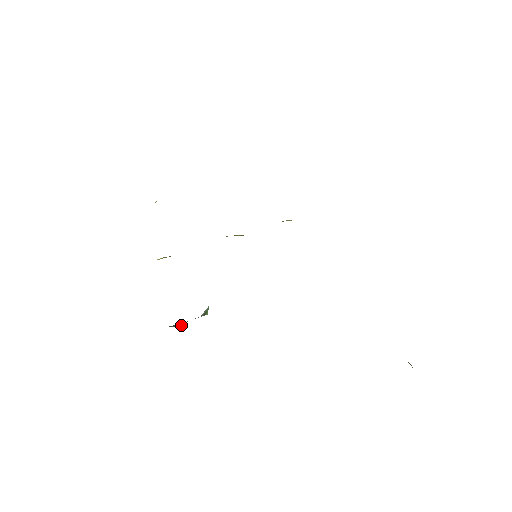
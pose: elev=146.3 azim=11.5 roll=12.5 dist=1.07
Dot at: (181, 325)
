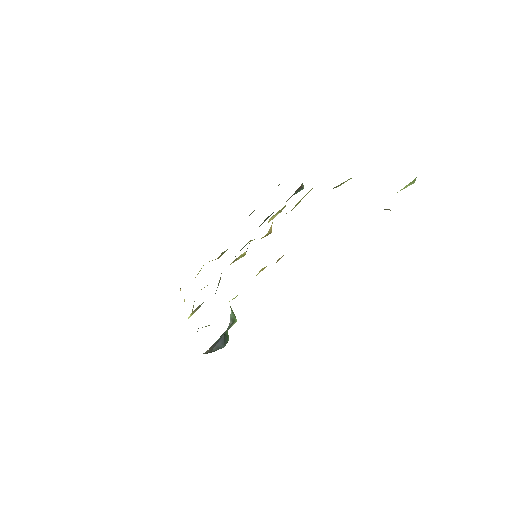
Dot at: (223, 345)
